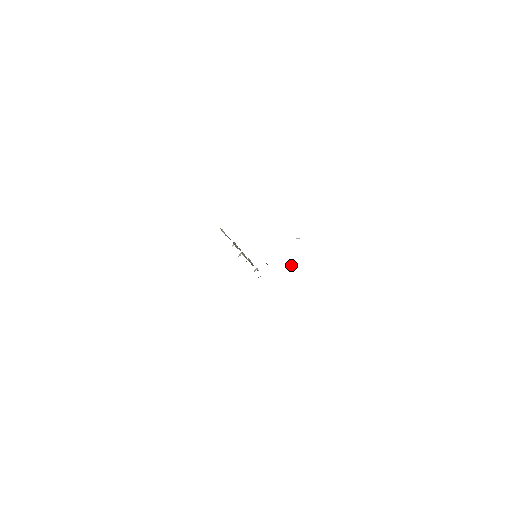
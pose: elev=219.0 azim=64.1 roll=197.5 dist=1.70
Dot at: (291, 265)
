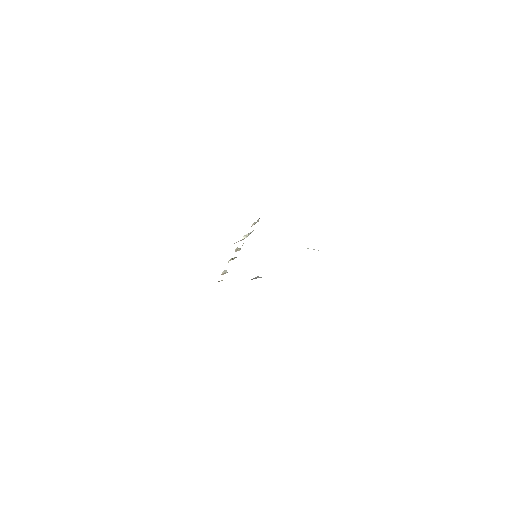
Dot at: occluded
